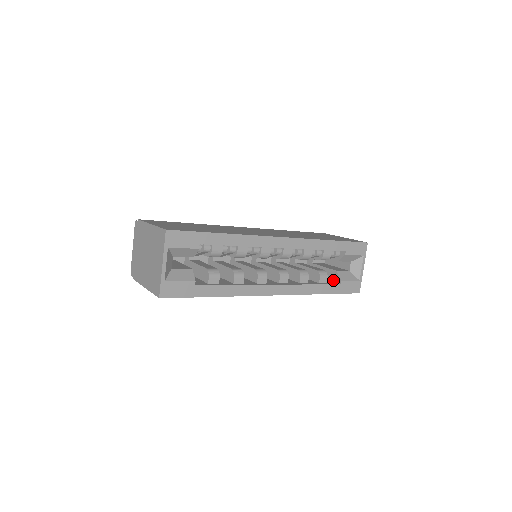
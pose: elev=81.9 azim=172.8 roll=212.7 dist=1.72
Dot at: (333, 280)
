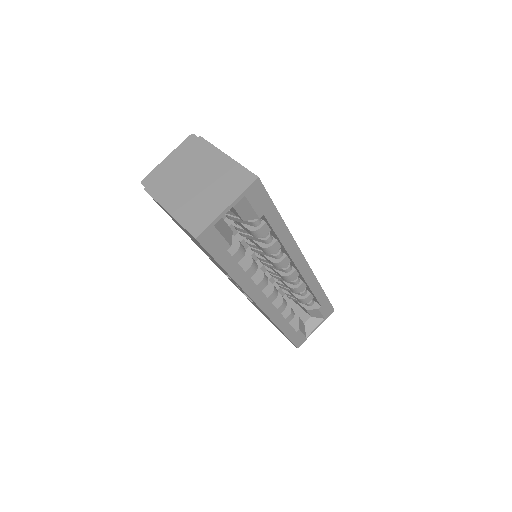
Dot at: (290, 323)
